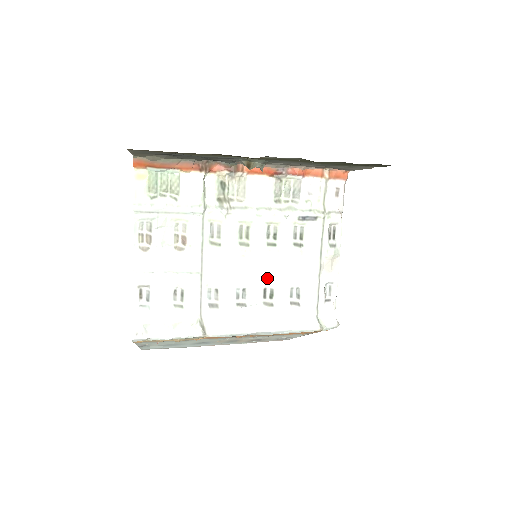
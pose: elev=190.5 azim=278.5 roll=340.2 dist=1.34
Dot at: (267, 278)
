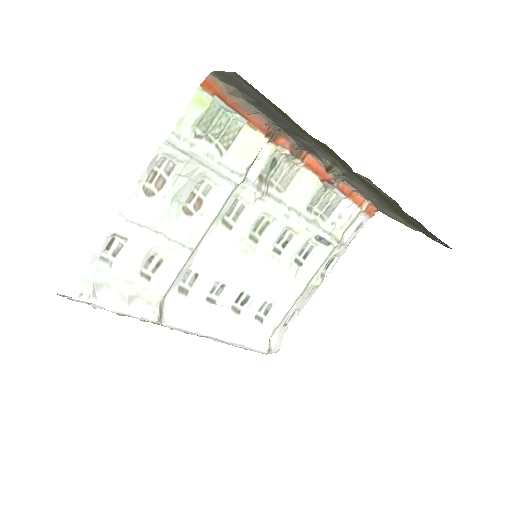
Dot at: (251, 283)
